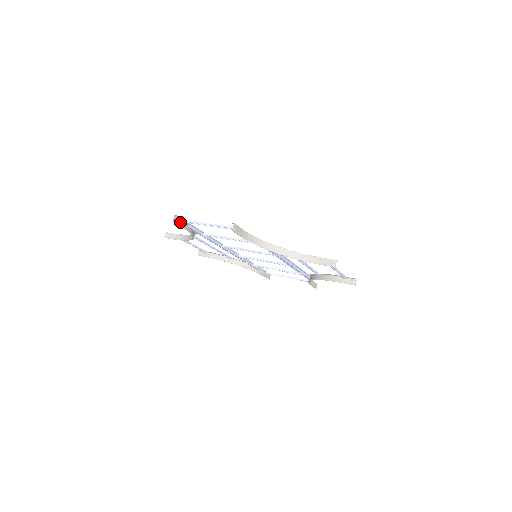
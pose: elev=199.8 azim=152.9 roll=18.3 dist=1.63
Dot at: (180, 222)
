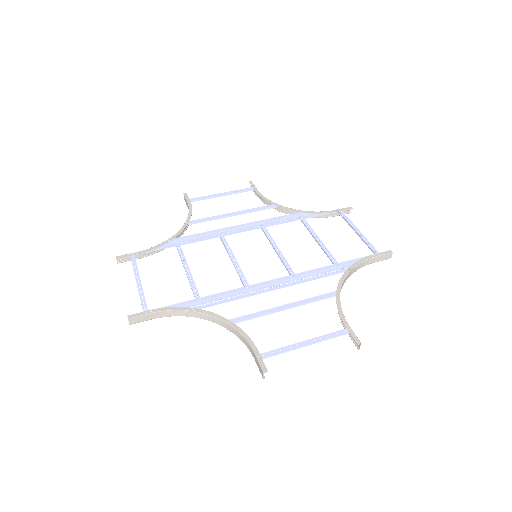
Dot at: (130, 256)
